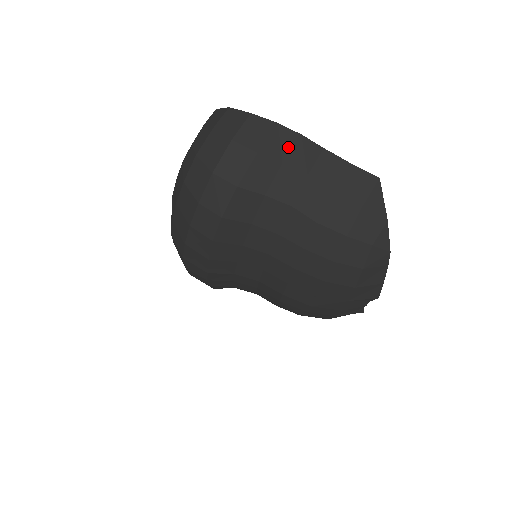
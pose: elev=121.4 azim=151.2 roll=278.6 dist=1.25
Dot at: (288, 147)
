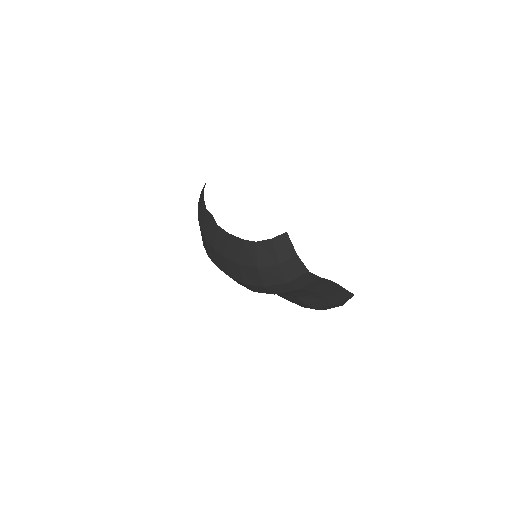
Dot at: (318, 285)
